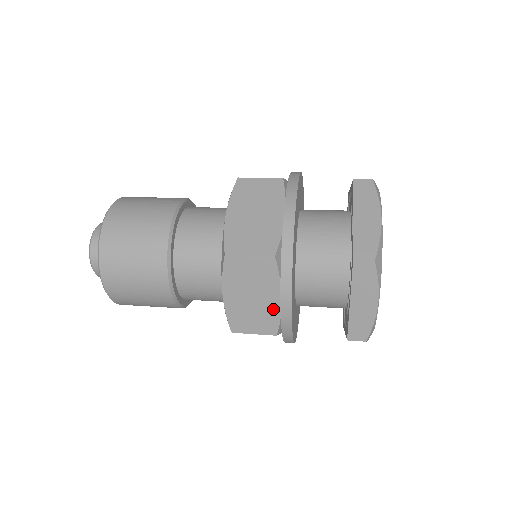
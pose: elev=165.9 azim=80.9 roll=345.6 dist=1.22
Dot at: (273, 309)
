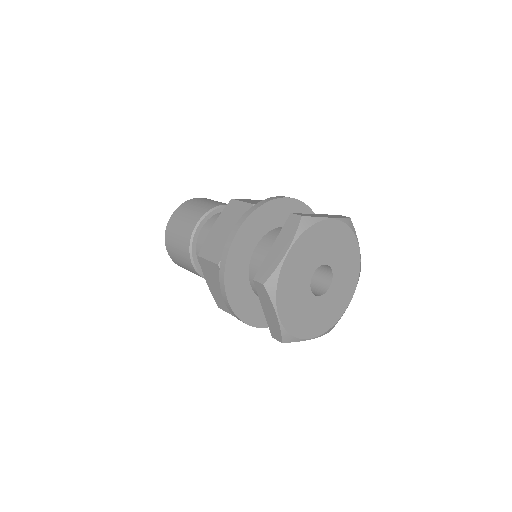
Dot at: occluded
